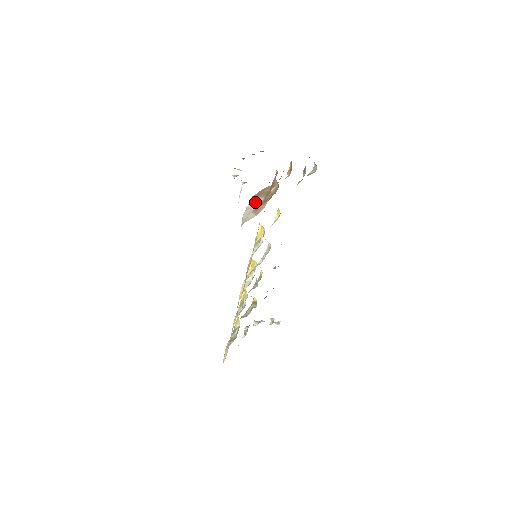
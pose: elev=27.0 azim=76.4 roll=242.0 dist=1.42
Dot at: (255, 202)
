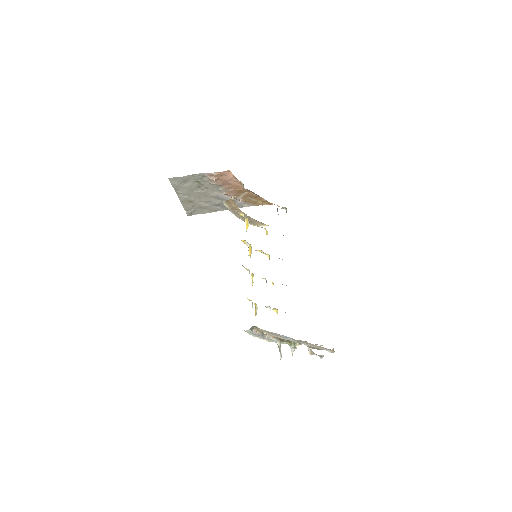
Dot at: occluded
